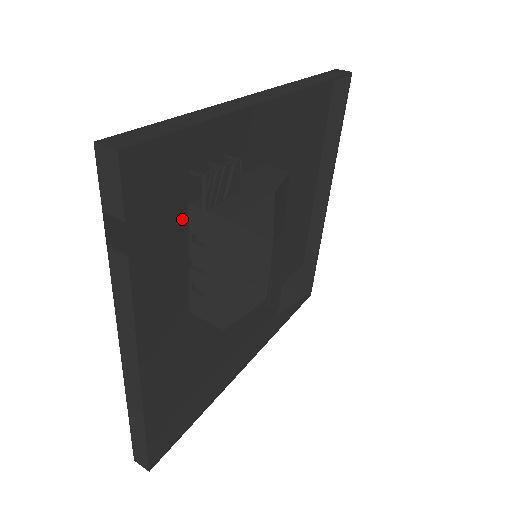
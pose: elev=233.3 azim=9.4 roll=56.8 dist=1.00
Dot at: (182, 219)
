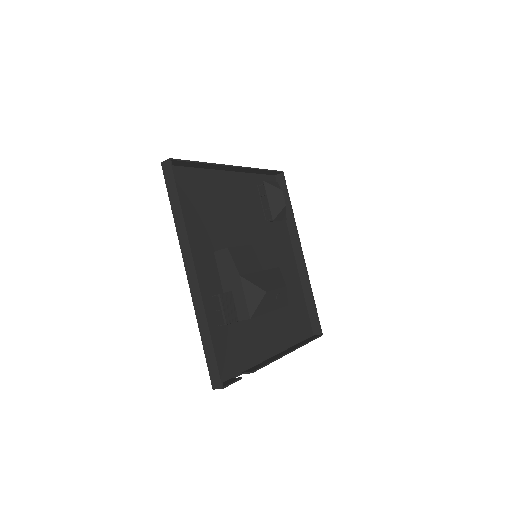
Dot at: (235, 326)
